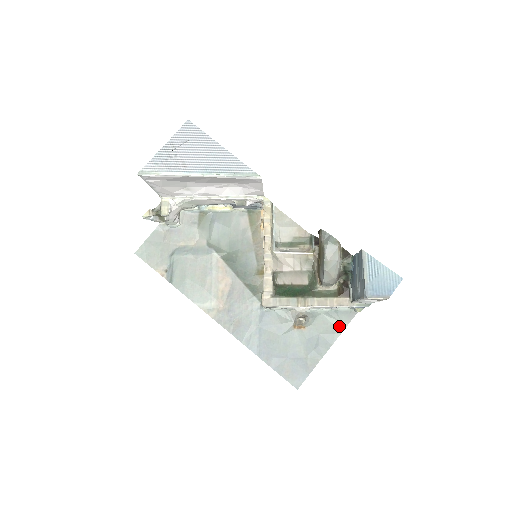
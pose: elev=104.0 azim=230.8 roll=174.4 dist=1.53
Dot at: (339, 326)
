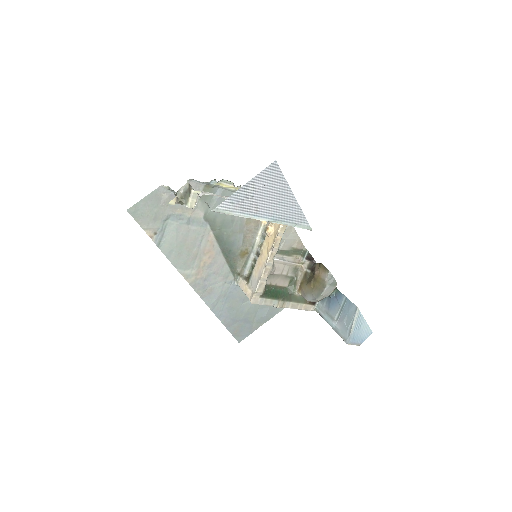
Dot at: occluded
